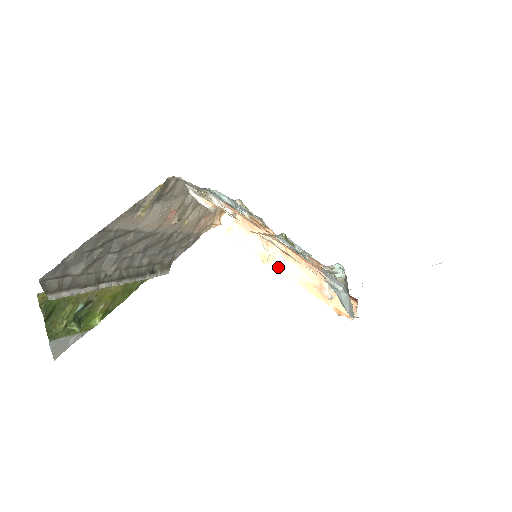
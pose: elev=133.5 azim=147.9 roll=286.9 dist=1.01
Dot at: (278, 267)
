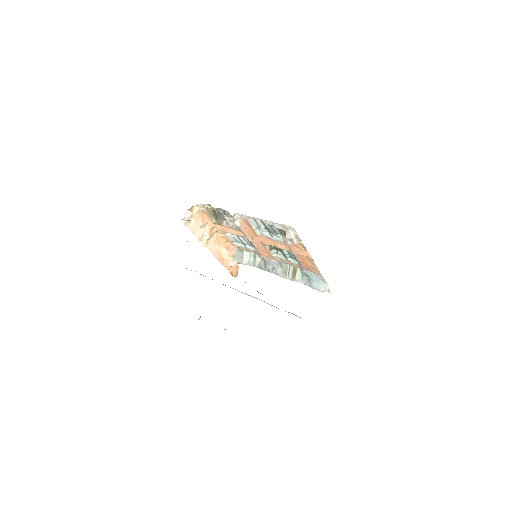
Dot at: (209, 249)
